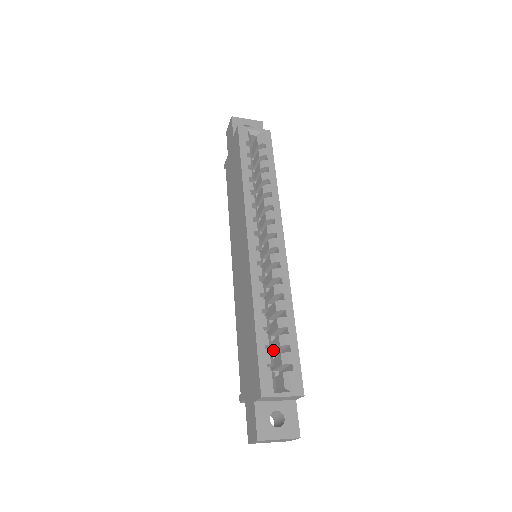
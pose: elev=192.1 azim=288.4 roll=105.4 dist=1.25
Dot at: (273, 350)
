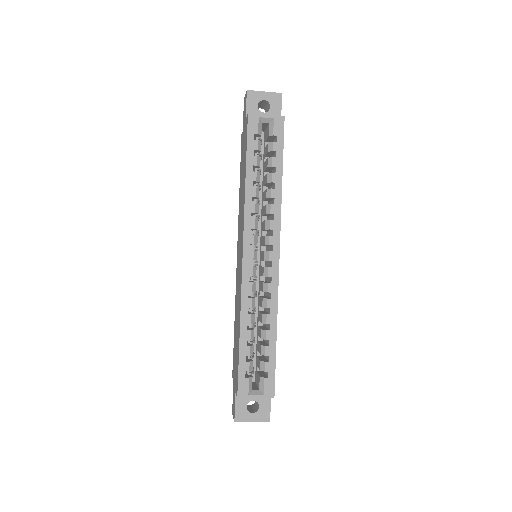
Dot at: (258, 350)
